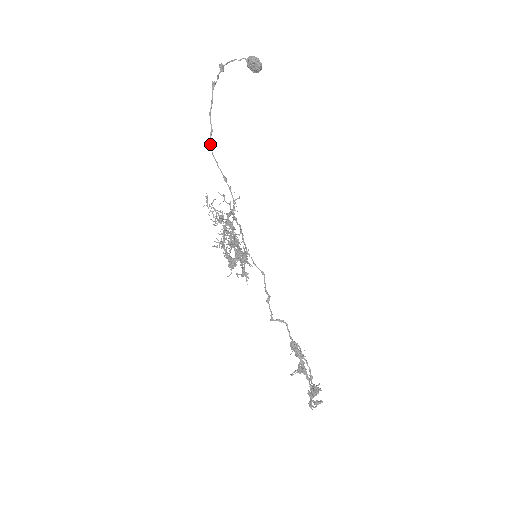
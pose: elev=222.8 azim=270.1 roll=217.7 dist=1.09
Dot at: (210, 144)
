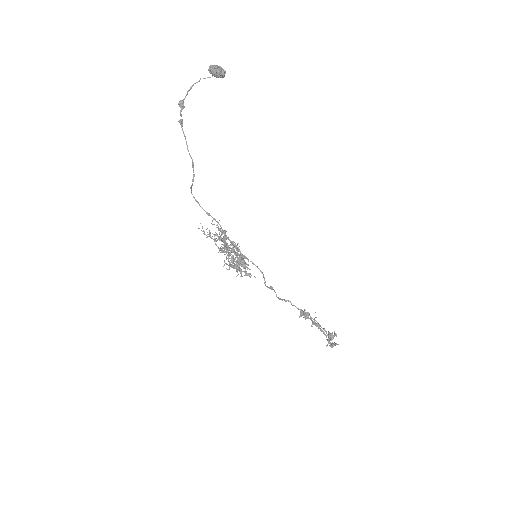
Dot at: (193, 179)
